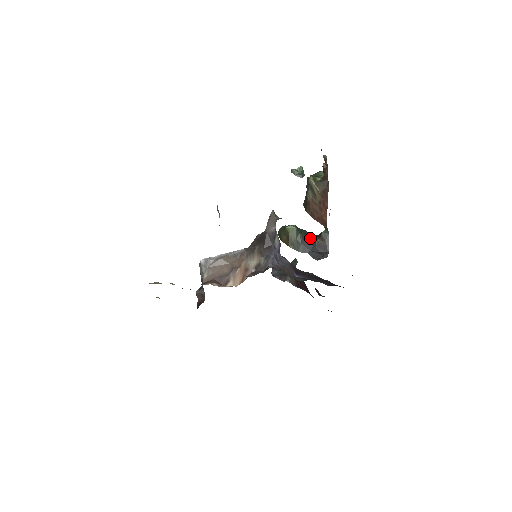
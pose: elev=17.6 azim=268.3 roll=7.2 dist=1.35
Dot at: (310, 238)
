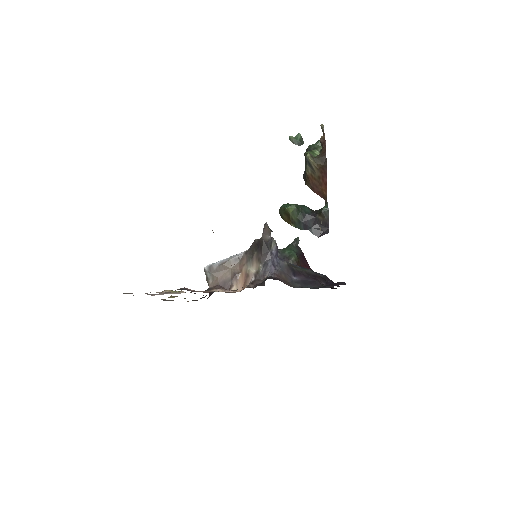
Dot at: (311, 216)
